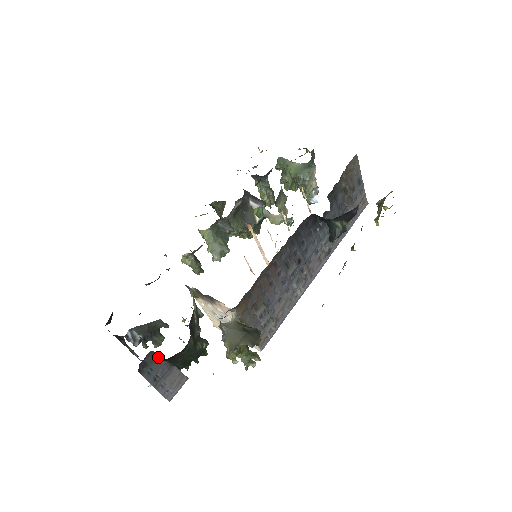
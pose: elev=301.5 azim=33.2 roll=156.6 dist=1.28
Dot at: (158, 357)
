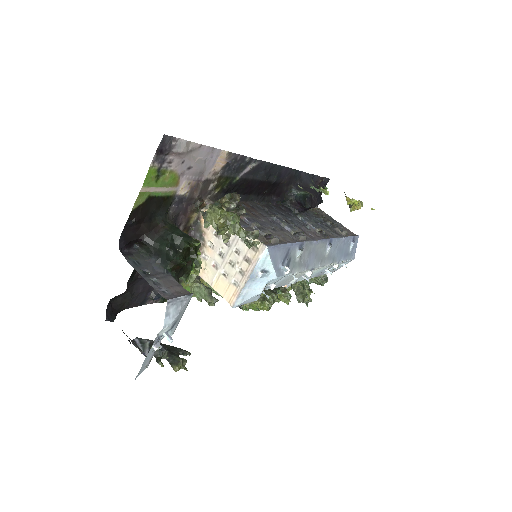
Dot at: (146, 256)
